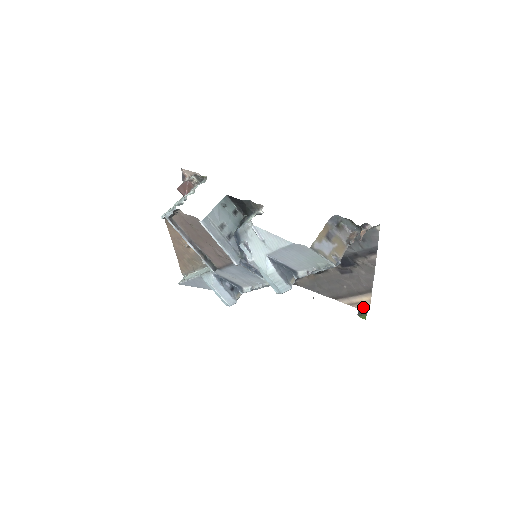
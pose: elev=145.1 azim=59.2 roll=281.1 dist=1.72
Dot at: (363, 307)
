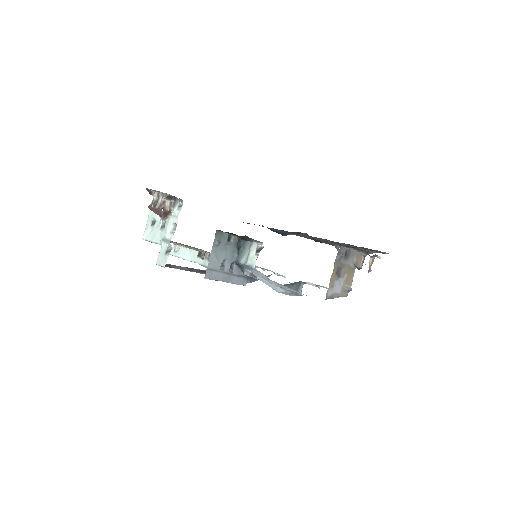
Dot at: occluded
